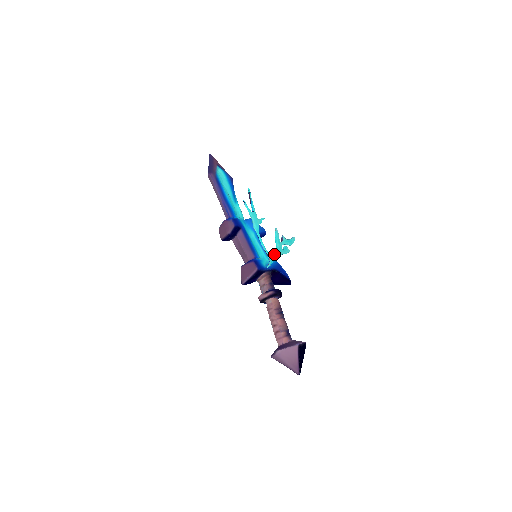
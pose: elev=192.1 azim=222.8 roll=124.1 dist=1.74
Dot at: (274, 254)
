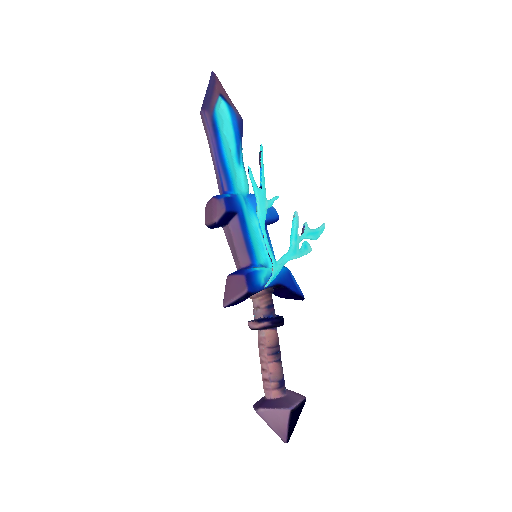
Dot at: (283, 259)
